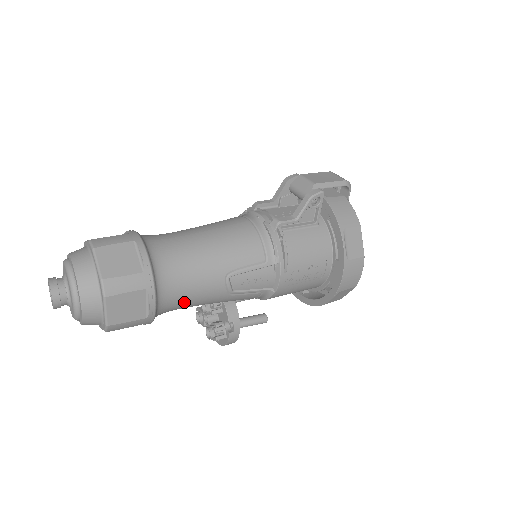
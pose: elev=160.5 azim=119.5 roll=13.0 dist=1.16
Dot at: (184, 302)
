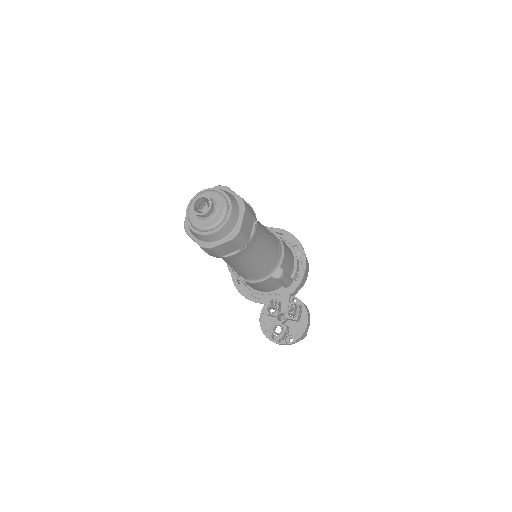
Dot at: occluded
